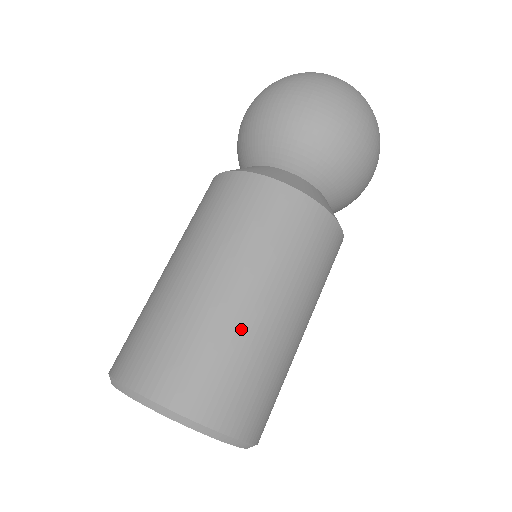
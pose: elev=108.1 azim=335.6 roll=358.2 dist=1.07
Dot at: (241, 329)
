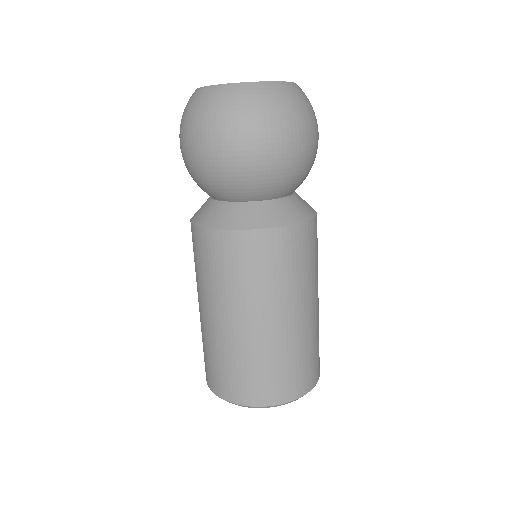
Dot at: (280, 344)
